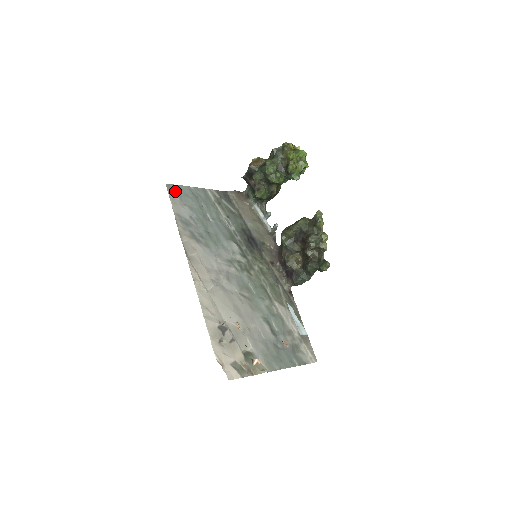
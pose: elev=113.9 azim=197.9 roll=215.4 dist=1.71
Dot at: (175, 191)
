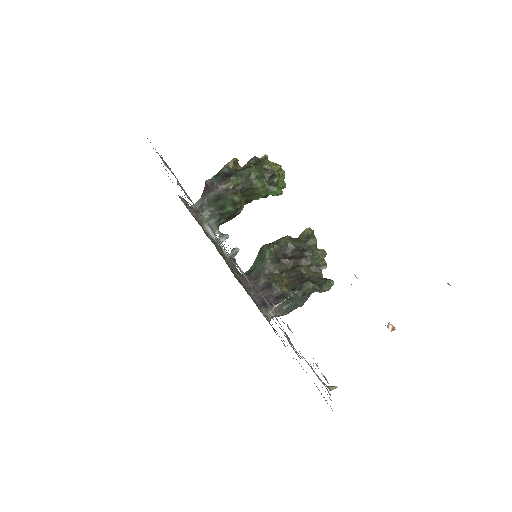
Dot at: occluded
